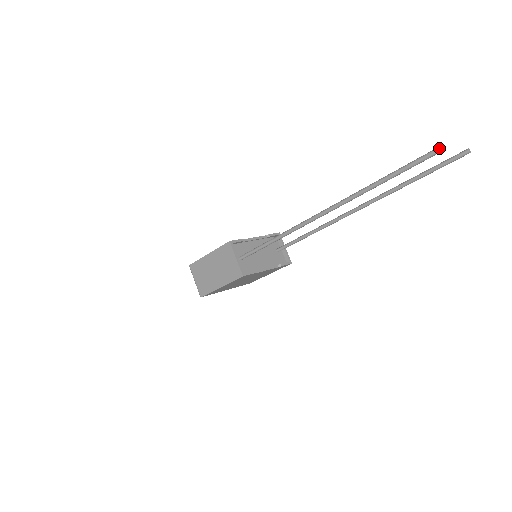
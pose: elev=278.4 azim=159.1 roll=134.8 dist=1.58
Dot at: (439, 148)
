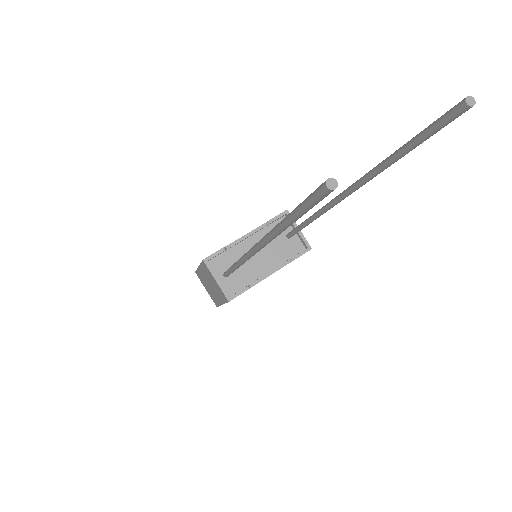
Dot at: (323, 187)
